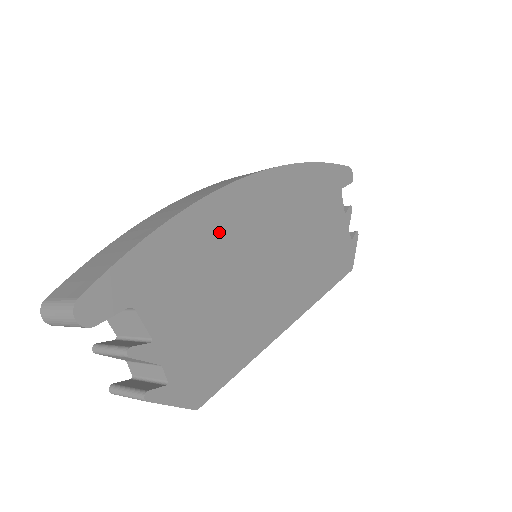
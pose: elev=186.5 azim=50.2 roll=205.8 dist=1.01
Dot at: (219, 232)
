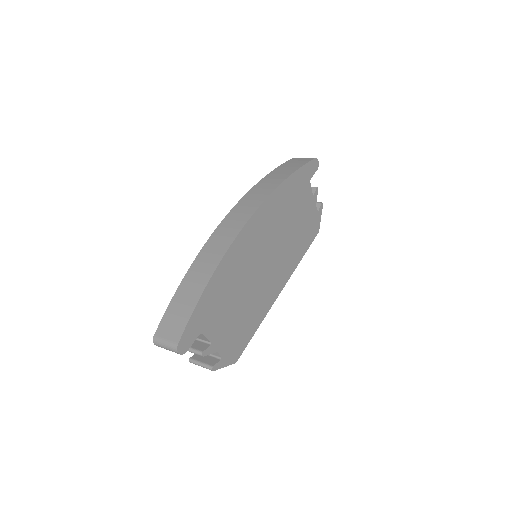
Dot at: (236, 267)
